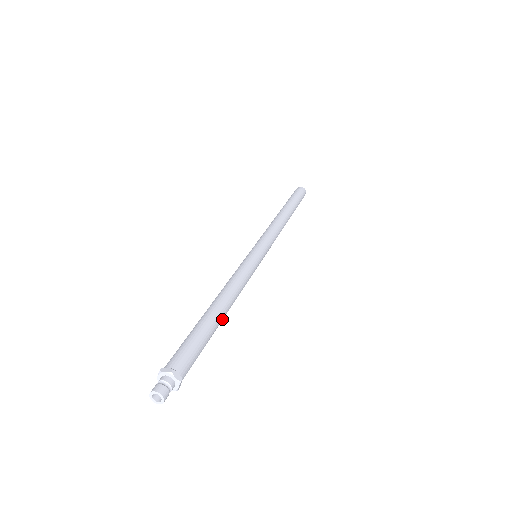
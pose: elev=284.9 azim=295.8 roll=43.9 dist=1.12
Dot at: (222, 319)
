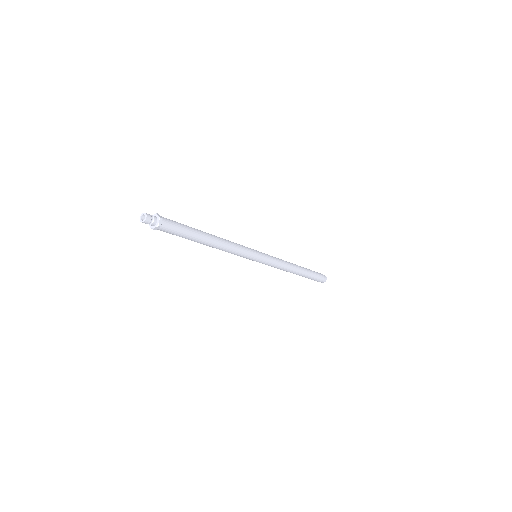
Dot at: (205, 243)
